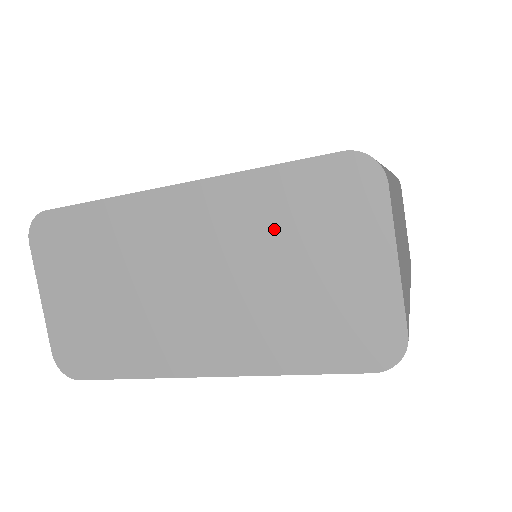
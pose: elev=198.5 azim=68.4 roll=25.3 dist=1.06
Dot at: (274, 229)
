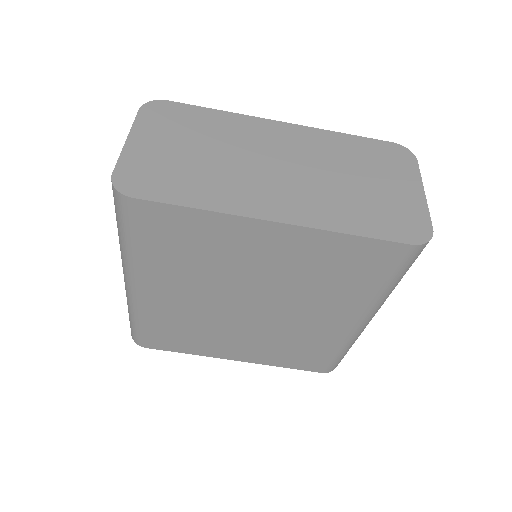
Dot at: (348, 159)
